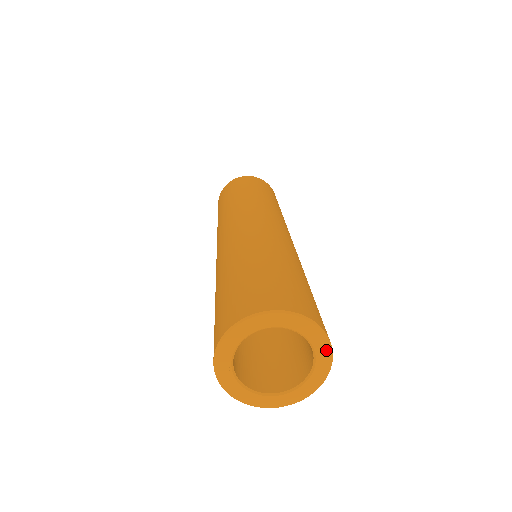
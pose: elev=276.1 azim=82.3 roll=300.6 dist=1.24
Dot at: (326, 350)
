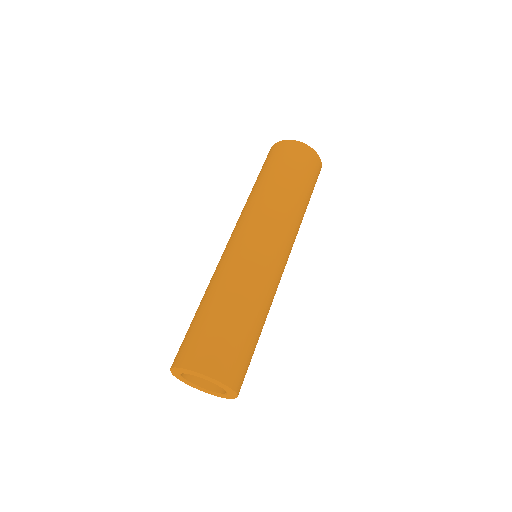
Dot at: (231, 398)
